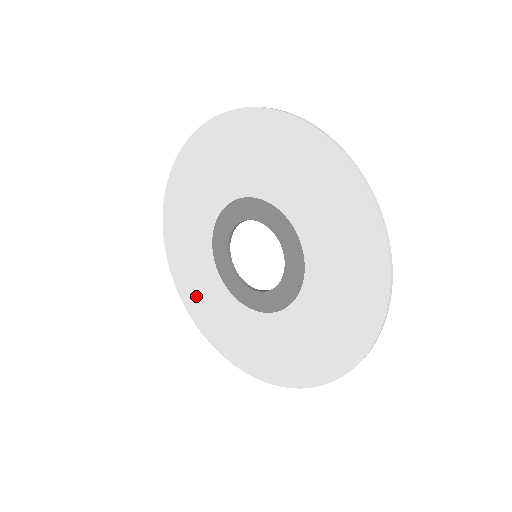
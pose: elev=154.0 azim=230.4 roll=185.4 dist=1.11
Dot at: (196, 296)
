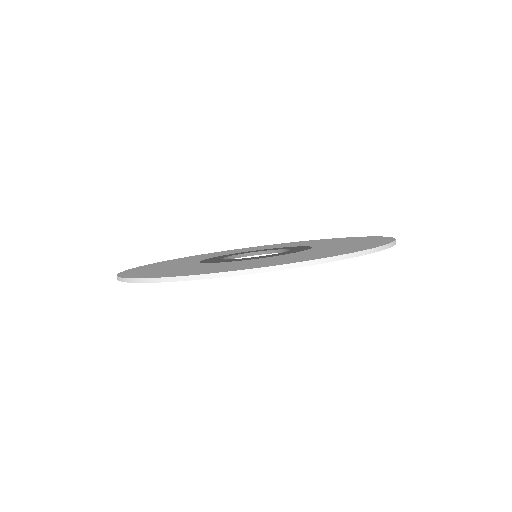
Dot at: occluded
